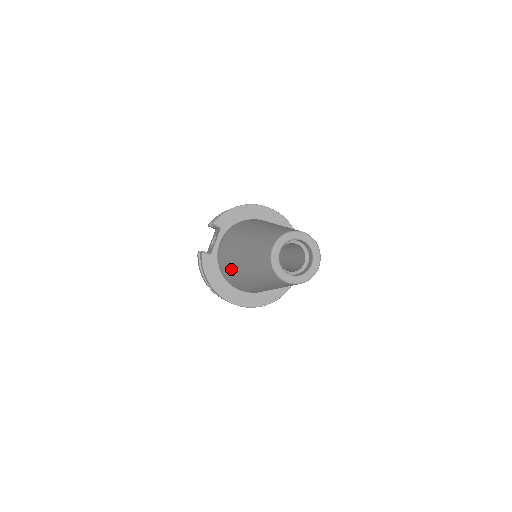
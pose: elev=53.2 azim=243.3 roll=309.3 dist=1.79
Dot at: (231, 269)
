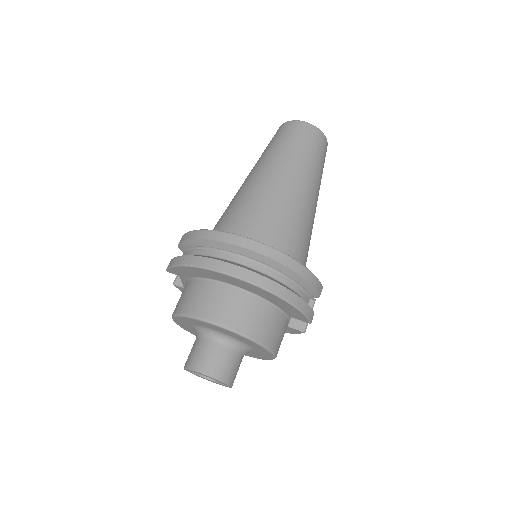
Dot at: (235, 204)
